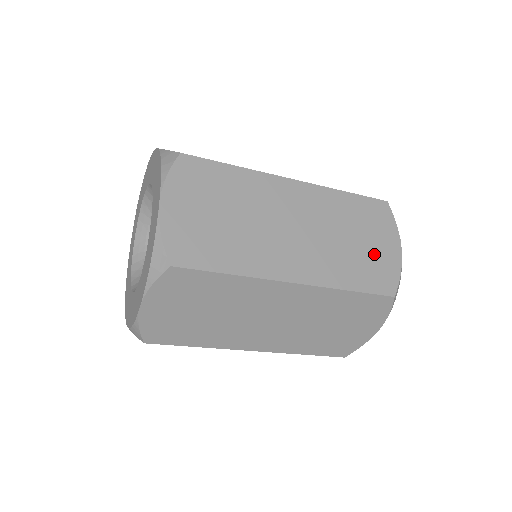
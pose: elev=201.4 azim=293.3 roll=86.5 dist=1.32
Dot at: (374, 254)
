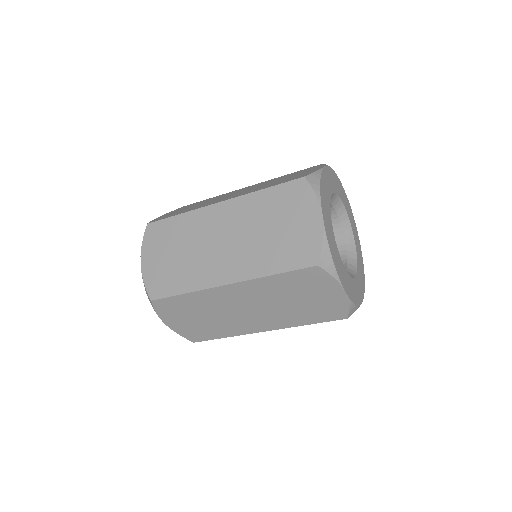
Dot at: (294, 233)
